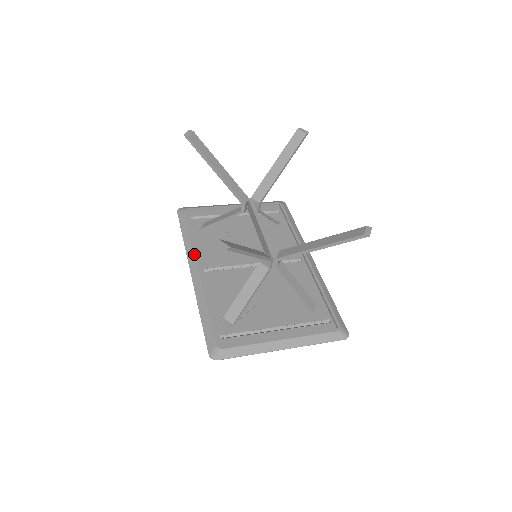
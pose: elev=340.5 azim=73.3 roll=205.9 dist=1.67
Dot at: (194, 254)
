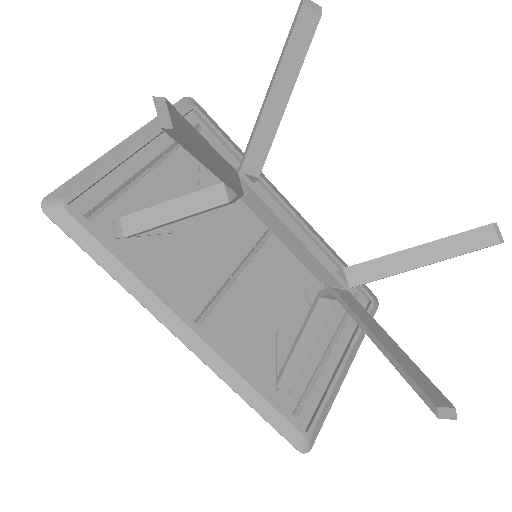
Dot at: (164, 304)
